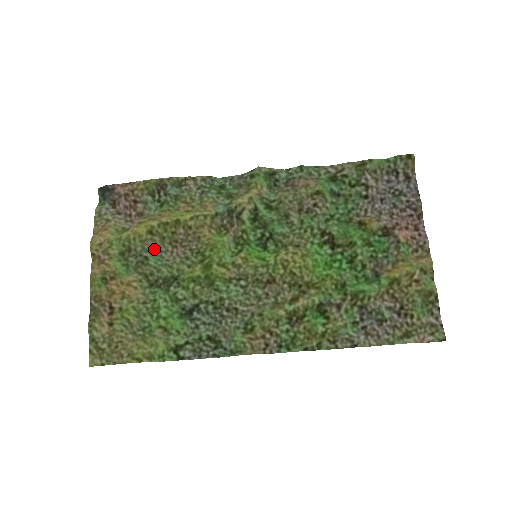
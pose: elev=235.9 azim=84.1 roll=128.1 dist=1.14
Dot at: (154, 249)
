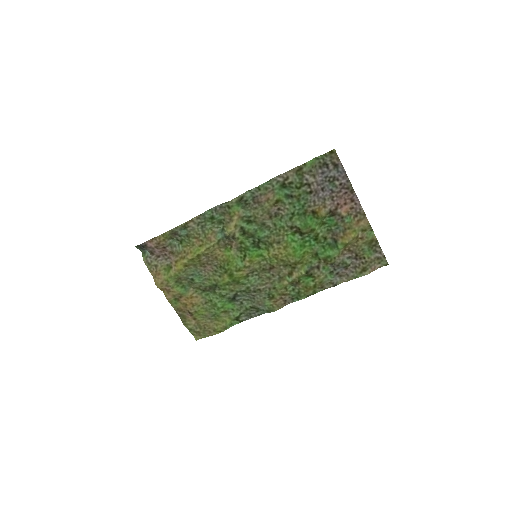
Dot at: (193, 272)
